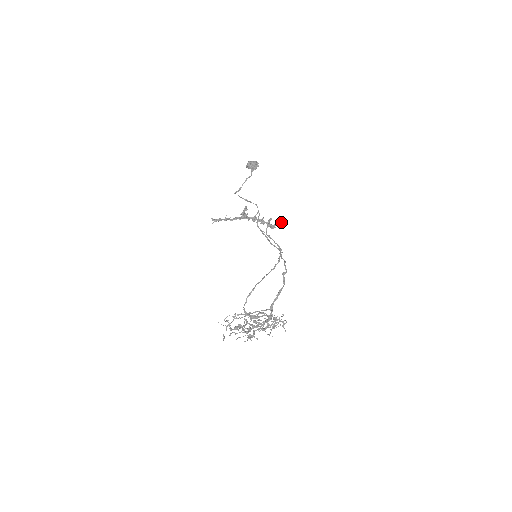
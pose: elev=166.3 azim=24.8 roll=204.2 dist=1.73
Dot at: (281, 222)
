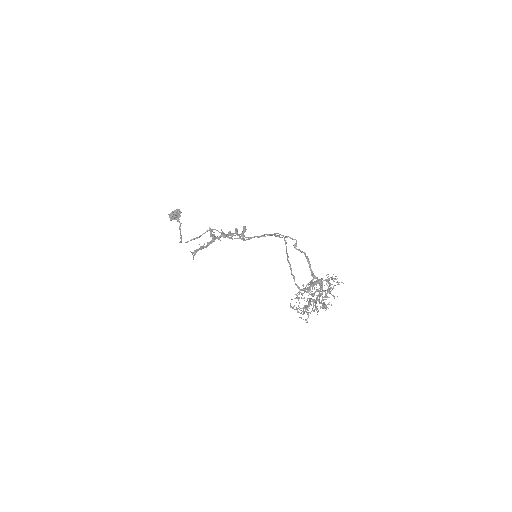
Dot at: (245, 228)
